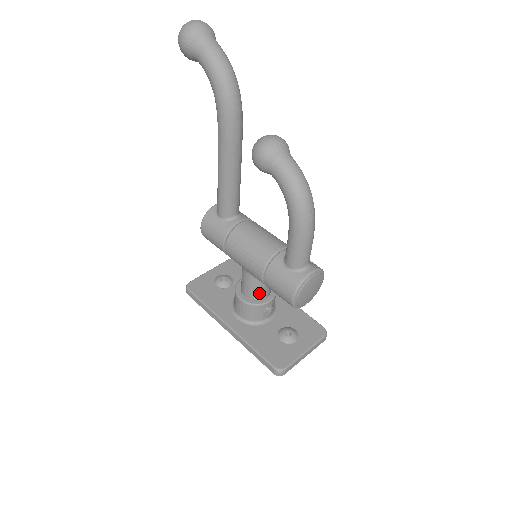
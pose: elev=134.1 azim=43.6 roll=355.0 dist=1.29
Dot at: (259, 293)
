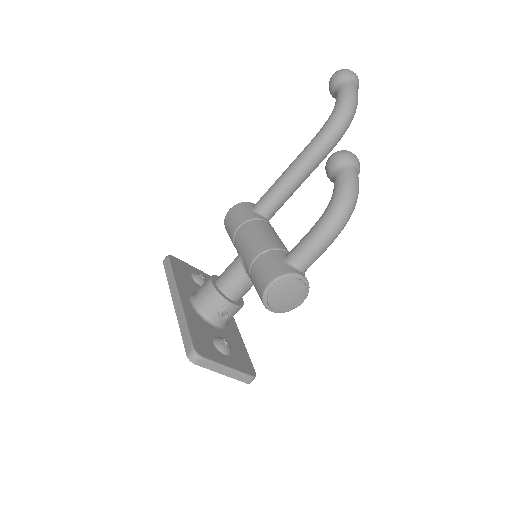
Dot at: (232, 288)
